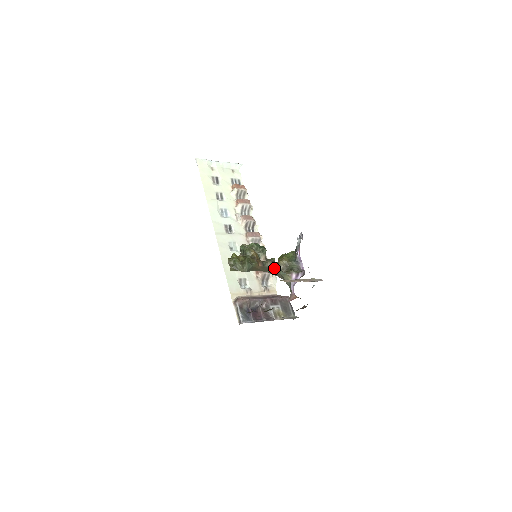
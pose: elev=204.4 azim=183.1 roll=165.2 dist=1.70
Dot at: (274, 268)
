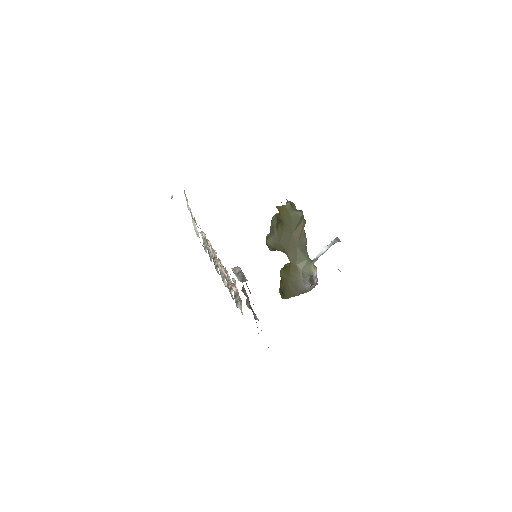
Dot at: (306, 248)
